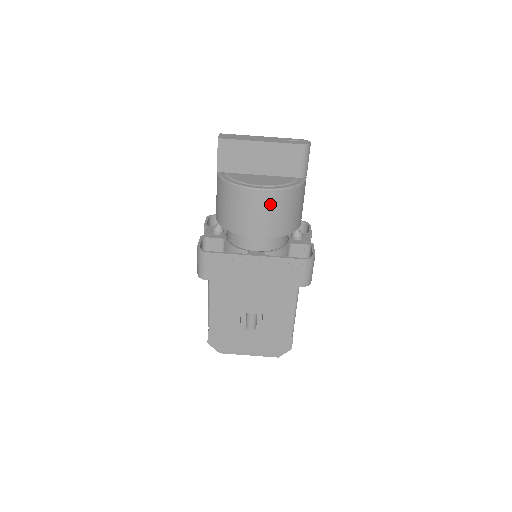
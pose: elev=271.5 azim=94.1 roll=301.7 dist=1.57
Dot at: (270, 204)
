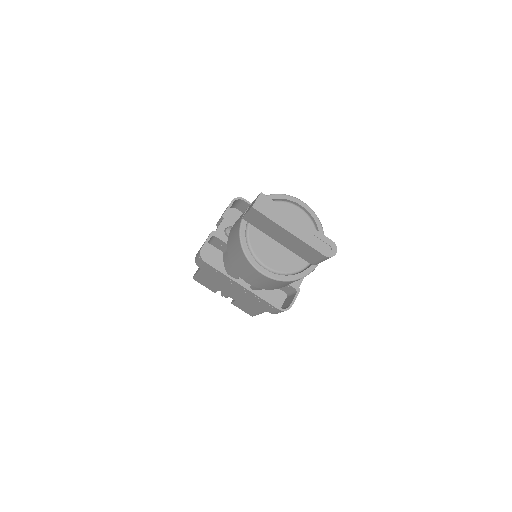
Dot at: (266, 281)
